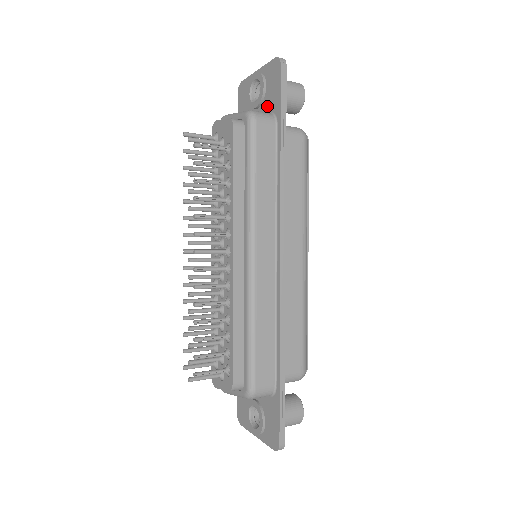
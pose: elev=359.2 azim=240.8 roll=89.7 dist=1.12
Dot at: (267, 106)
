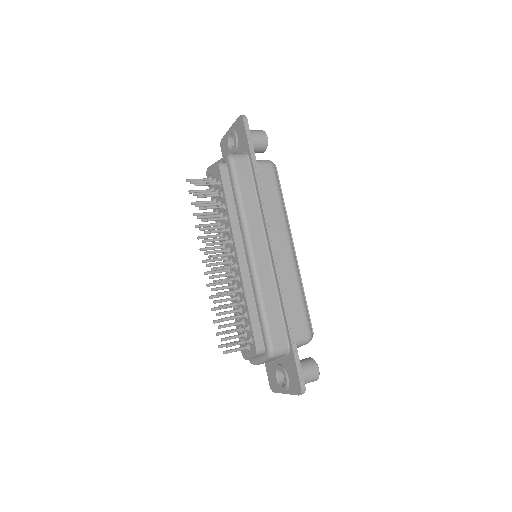
Dot at: (241, 149)
